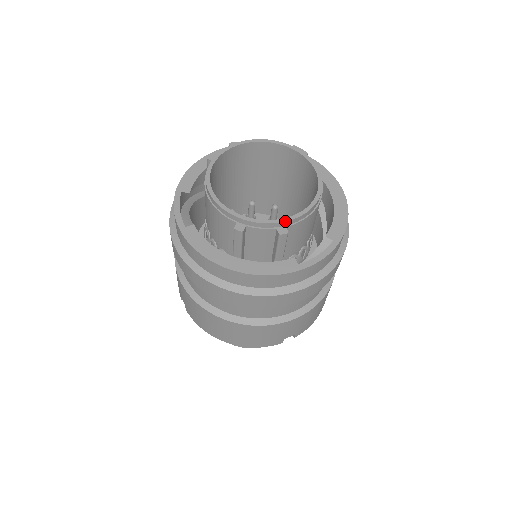
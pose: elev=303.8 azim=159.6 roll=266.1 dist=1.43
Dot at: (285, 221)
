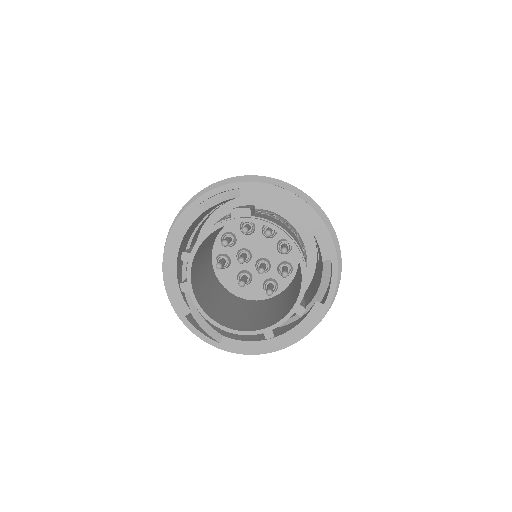
Dot at: (297, 307)
